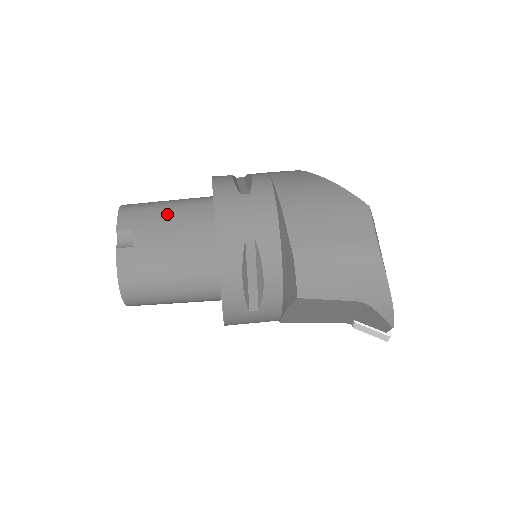
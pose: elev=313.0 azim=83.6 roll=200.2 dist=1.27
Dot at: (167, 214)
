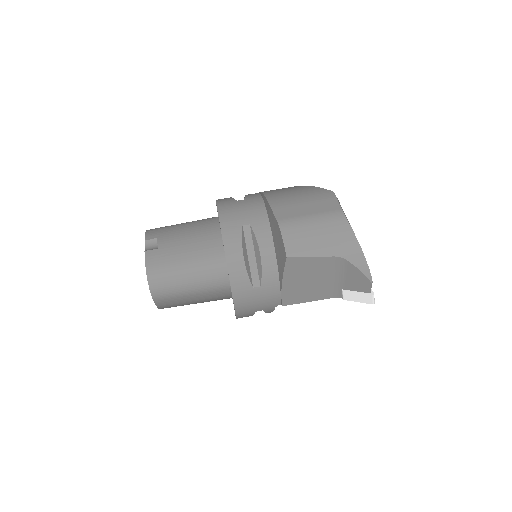
Dot at: (183, 227)
